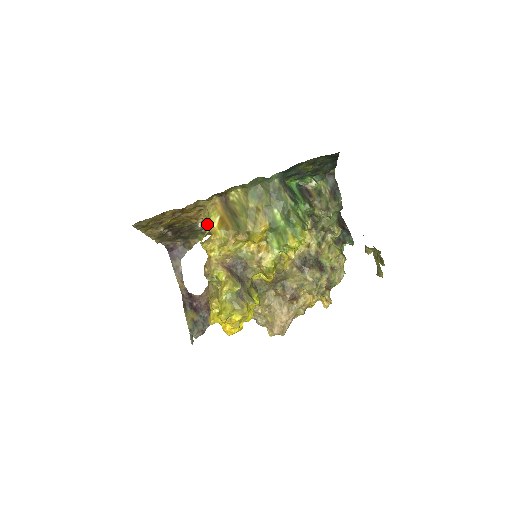
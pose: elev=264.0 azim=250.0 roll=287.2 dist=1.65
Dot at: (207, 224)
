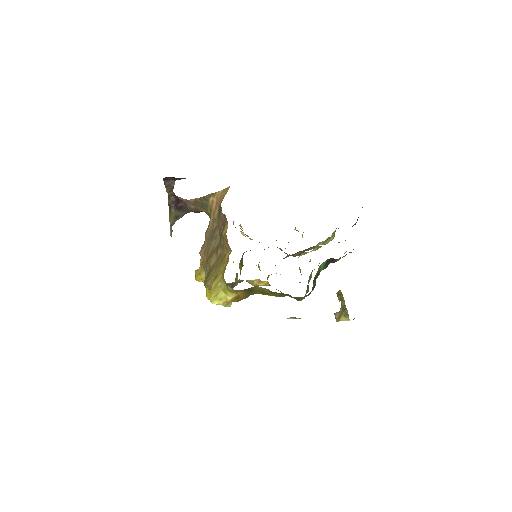
Dot at: occluded
